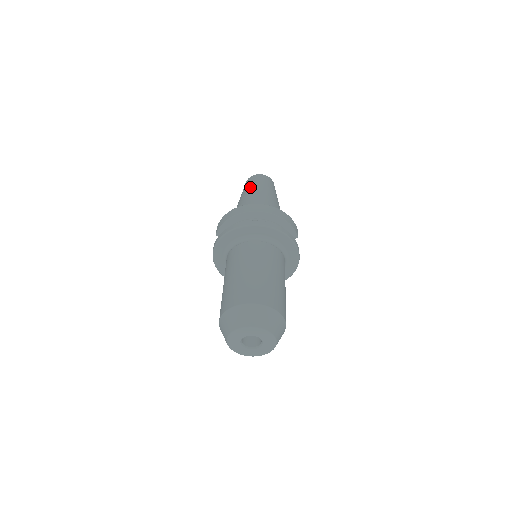
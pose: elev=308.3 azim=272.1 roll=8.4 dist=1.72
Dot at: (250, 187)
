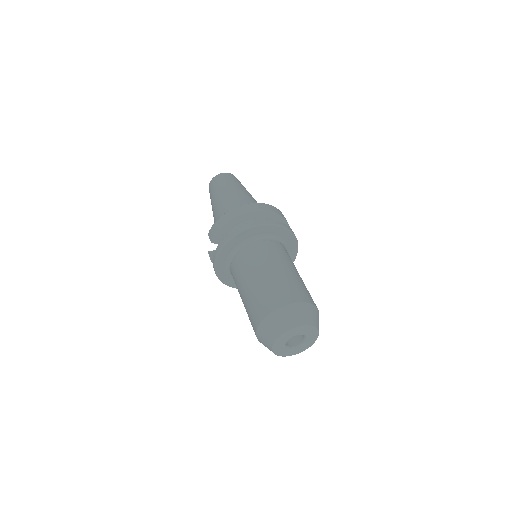
Dot at: (223, 187)
